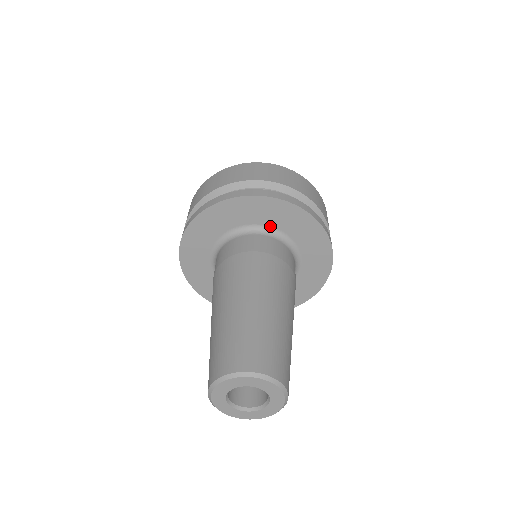
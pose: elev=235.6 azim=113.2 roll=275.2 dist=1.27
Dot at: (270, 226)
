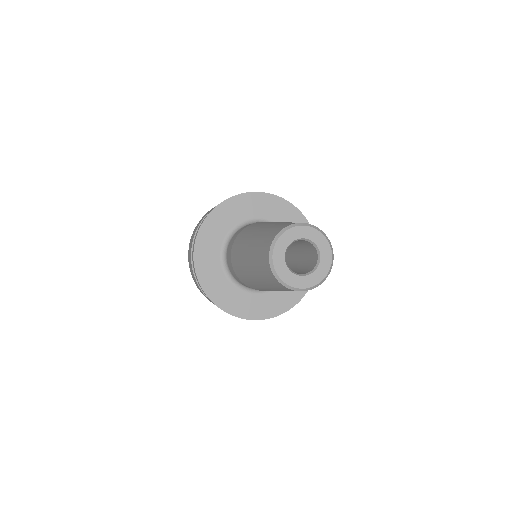
Dot at: (262, 218)
